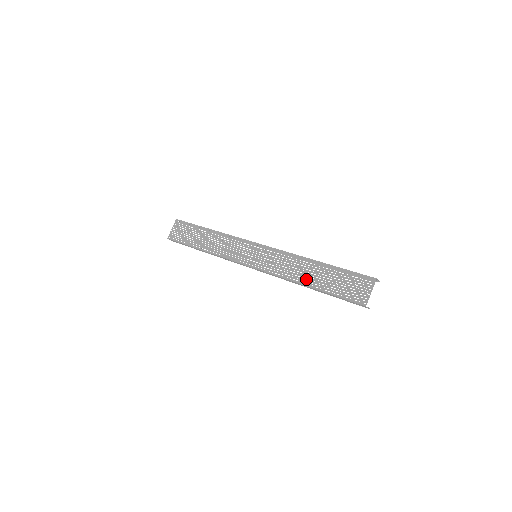
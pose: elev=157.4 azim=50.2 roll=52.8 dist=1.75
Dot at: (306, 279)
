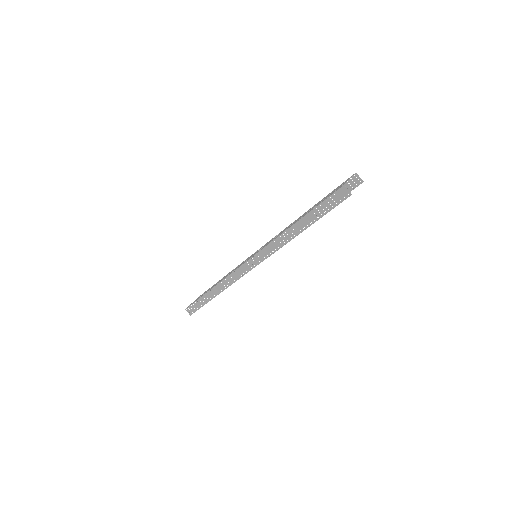
Dot at: occluded
